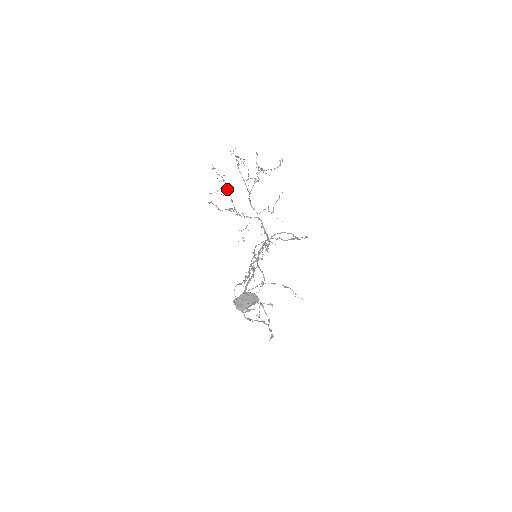
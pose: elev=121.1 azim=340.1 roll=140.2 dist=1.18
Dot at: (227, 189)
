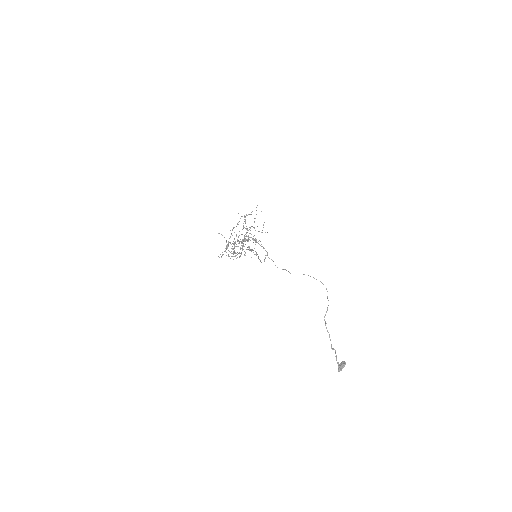
Dot at: (228, 243)
